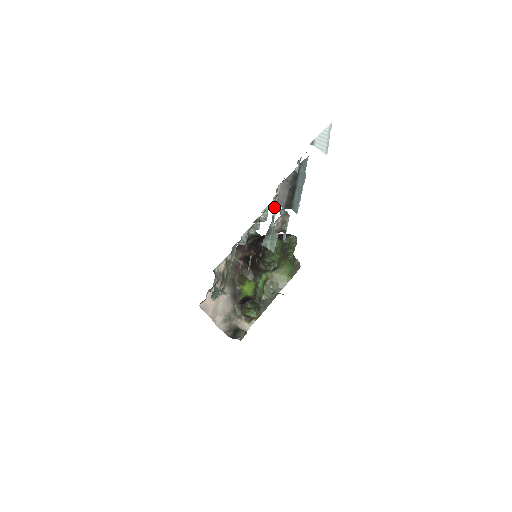
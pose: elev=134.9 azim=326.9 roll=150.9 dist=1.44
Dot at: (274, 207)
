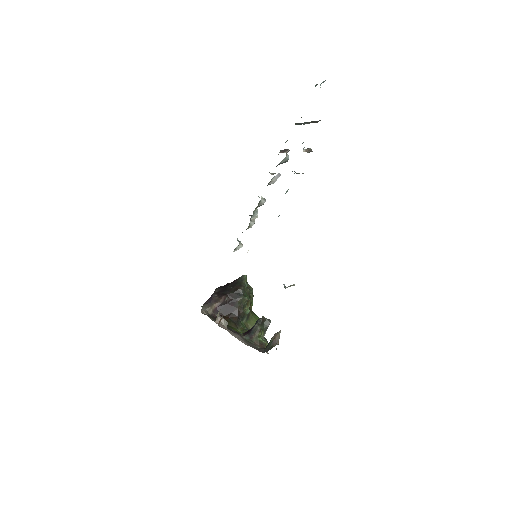
Dot at: occluded
